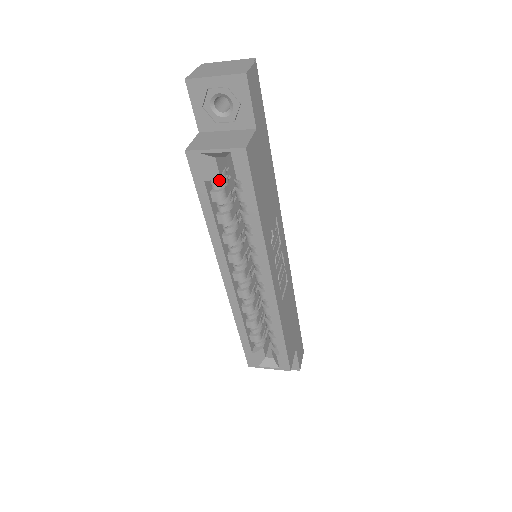
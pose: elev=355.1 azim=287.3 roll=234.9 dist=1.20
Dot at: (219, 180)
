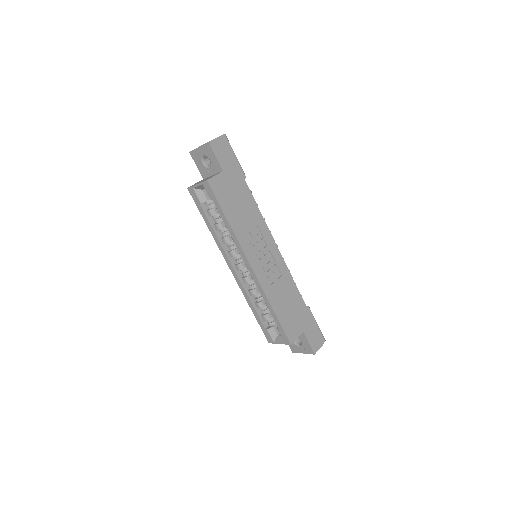
Dot at: occluded
